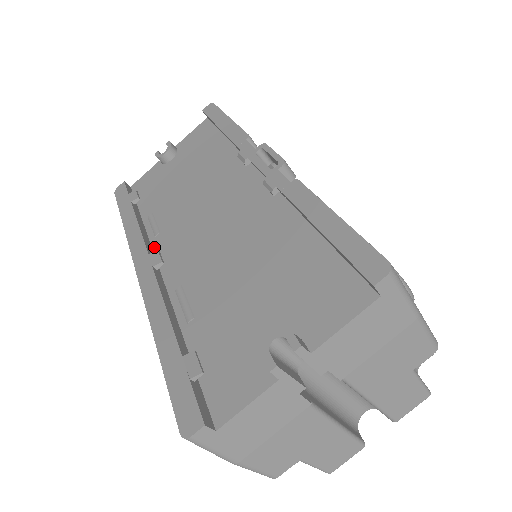
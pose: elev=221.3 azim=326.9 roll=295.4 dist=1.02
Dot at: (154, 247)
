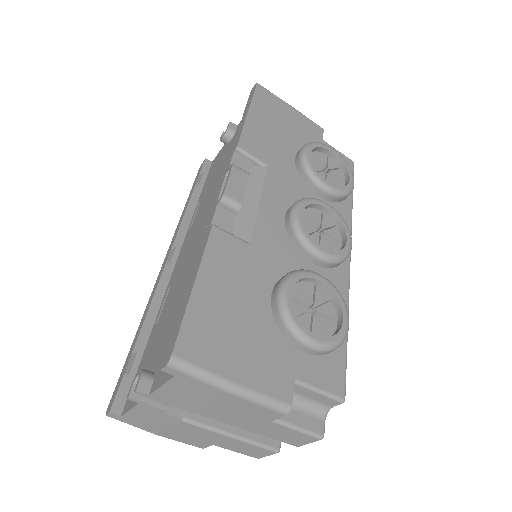
Dot at: (184, 239)
